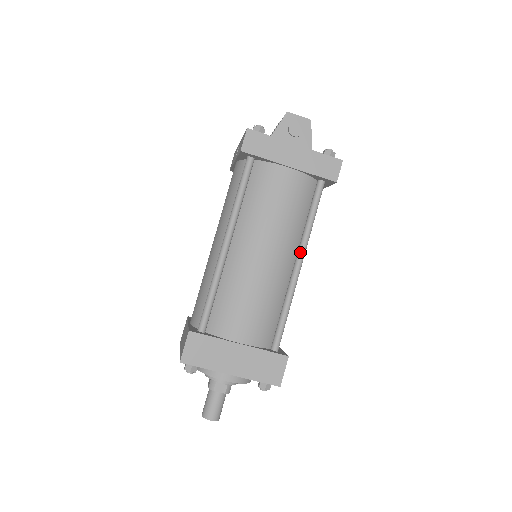
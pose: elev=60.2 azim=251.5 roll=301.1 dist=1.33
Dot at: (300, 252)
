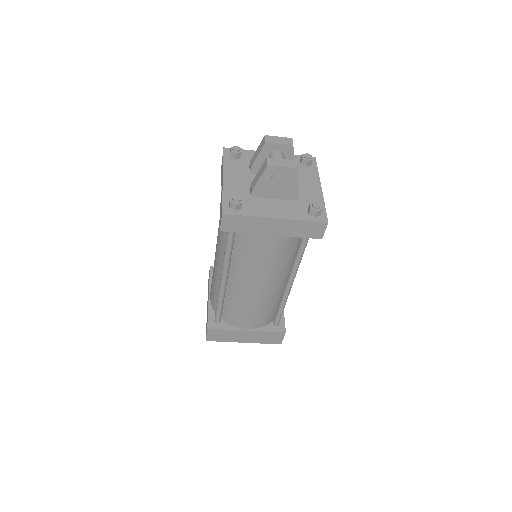
Dot at: (290, 278)
